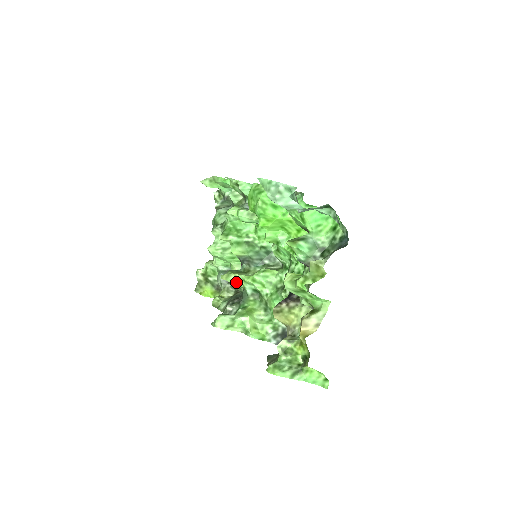
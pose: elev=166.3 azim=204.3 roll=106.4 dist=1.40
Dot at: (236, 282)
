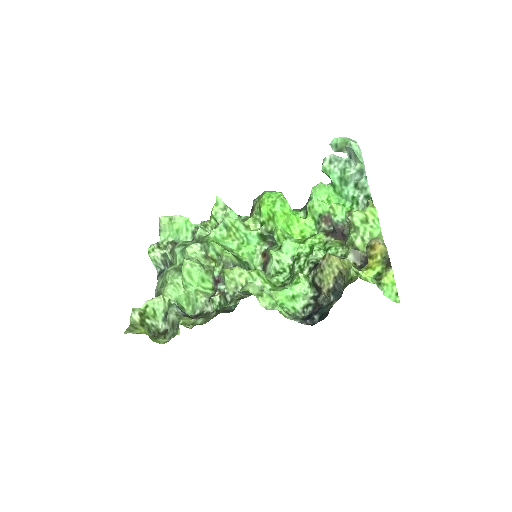
Dot at: (239, 276)
